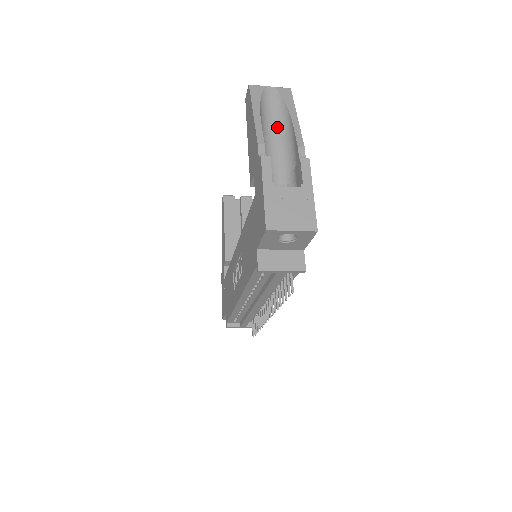
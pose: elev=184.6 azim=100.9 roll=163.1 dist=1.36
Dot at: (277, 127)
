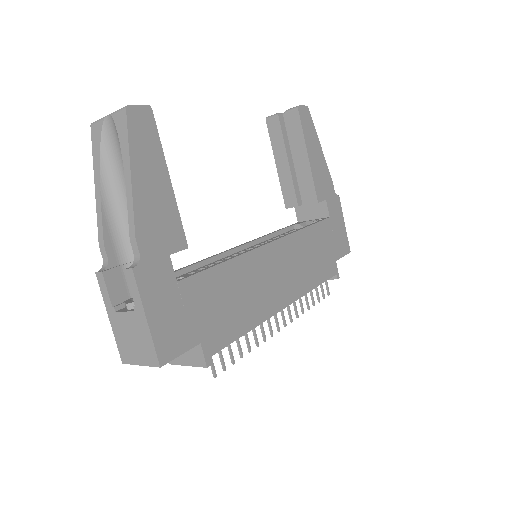
Dot at: occluded
